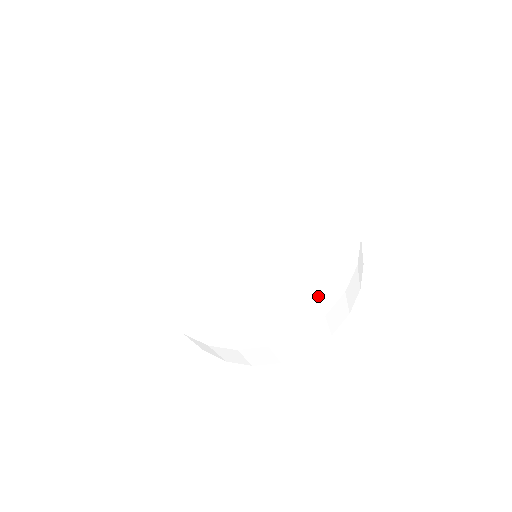
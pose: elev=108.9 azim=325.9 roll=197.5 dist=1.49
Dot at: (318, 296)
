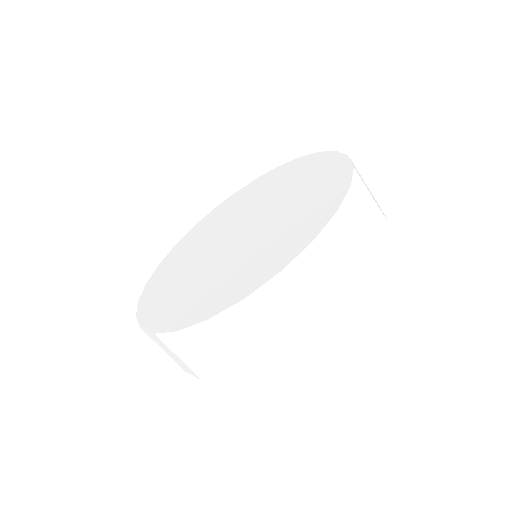
Dot at: (326, 166)
